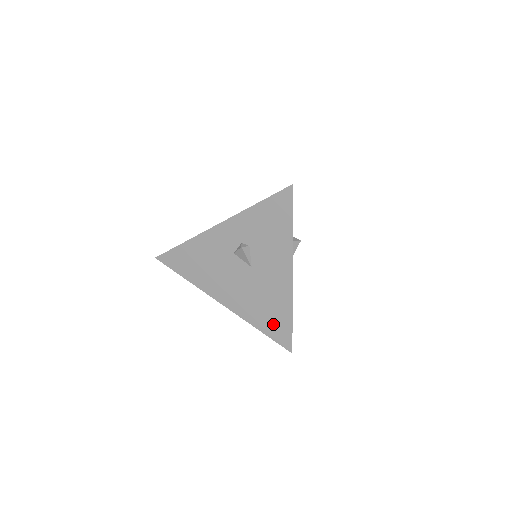
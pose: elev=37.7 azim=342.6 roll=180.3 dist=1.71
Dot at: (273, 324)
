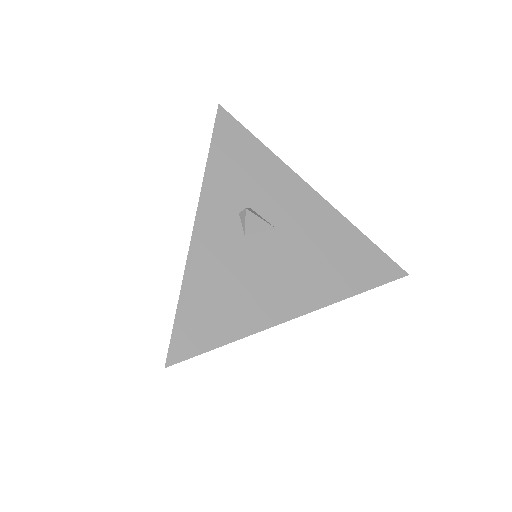
Dot at: (361, 266)
